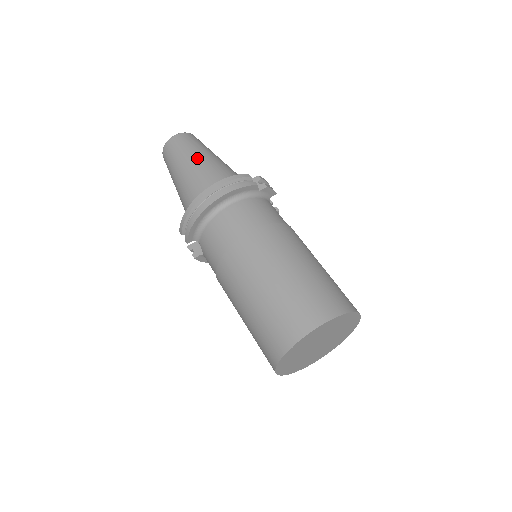
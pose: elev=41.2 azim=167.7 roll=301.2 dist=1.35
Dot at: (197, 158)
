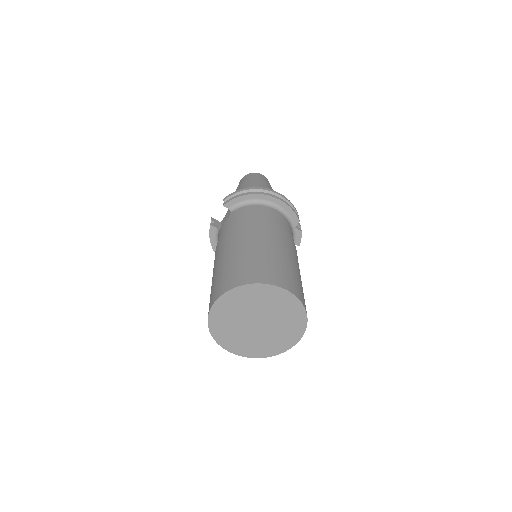
Dot at: (269, 188)
